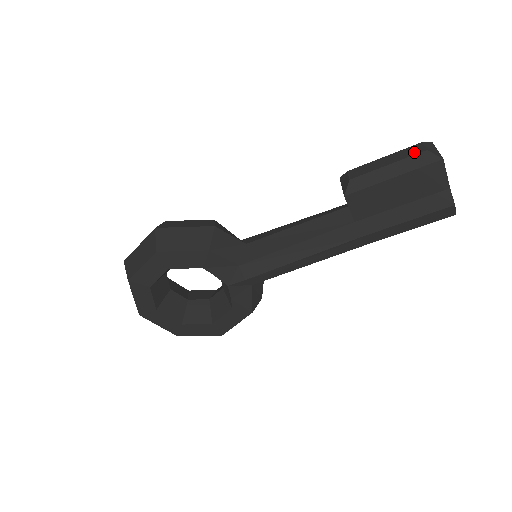
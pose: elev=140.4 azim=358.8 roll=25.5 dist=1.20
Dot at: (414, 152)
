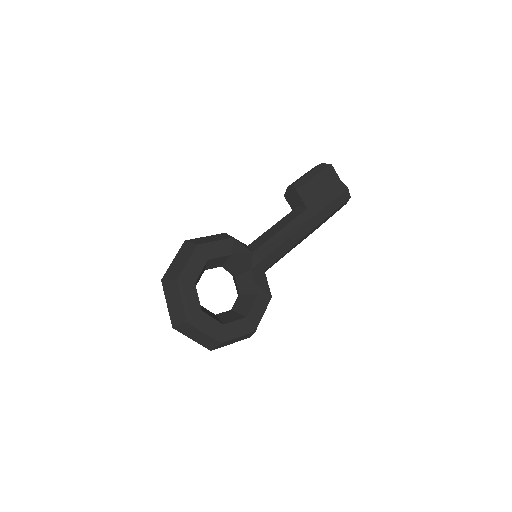
Dot at: (316, 167)
